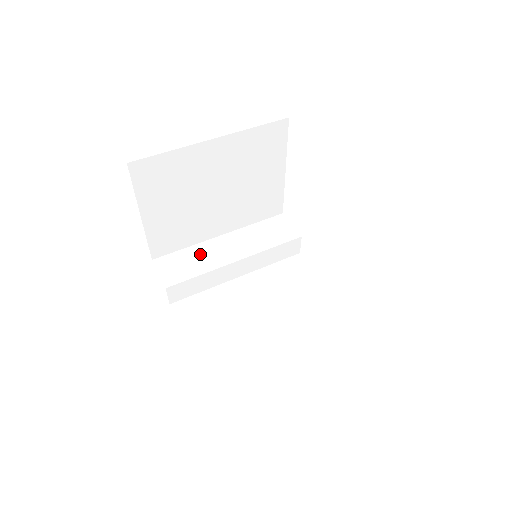
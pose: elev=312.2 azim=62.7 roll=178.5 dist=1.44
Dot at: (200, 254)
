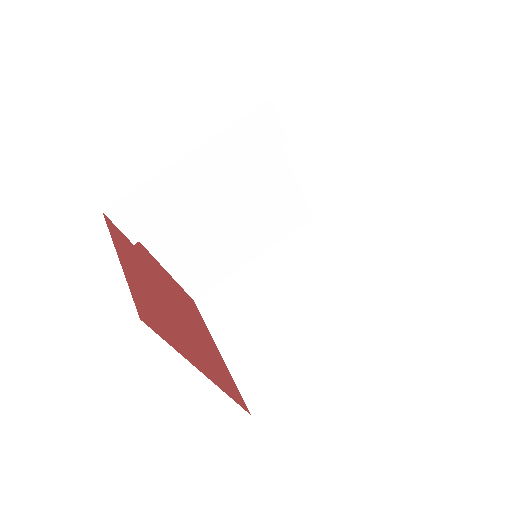
Dot at: (165, 191)
